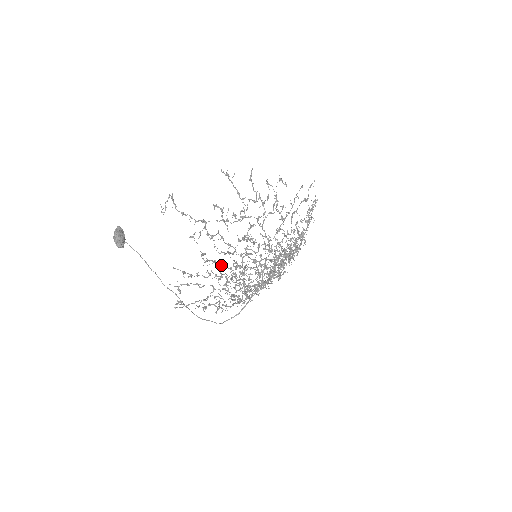
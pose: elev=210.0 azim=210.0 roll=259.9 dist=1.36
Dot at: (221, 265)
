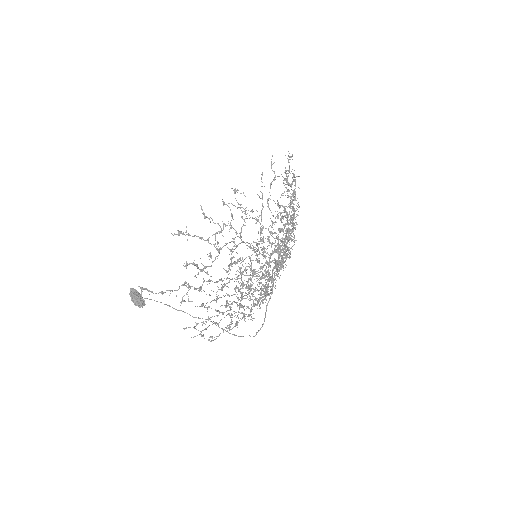
Dot at: occluded
